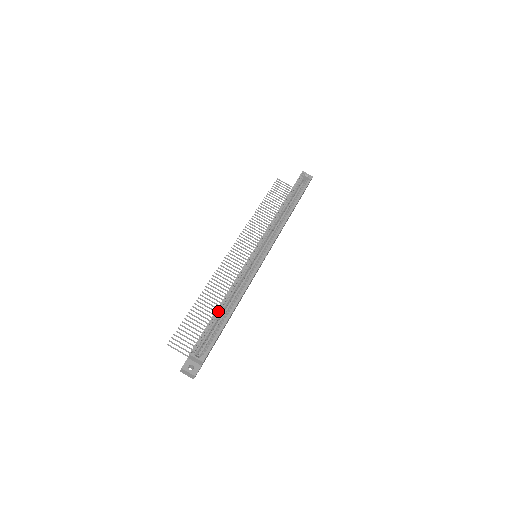
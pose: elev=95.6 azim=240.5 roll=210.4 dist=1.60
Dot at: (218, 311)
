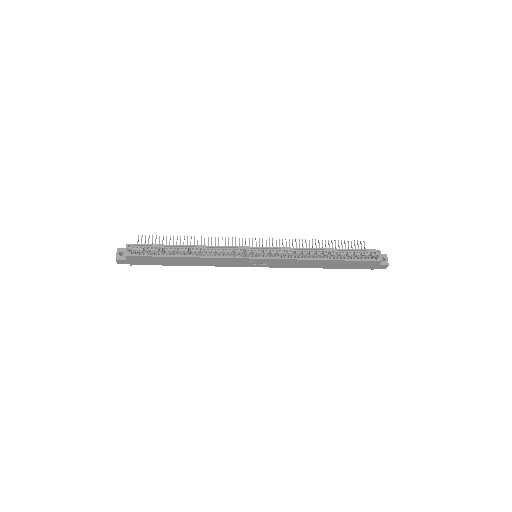
Dot at: (176, 247)
